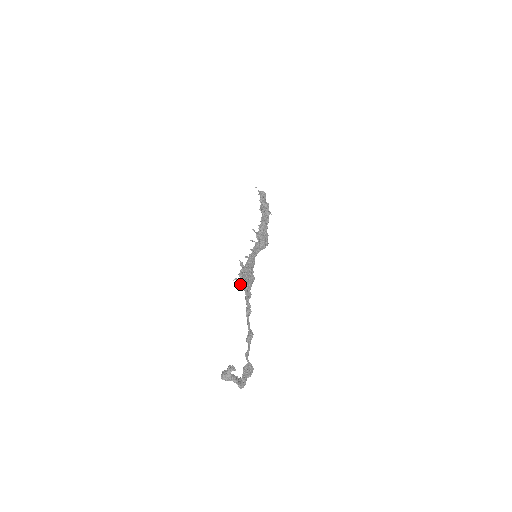
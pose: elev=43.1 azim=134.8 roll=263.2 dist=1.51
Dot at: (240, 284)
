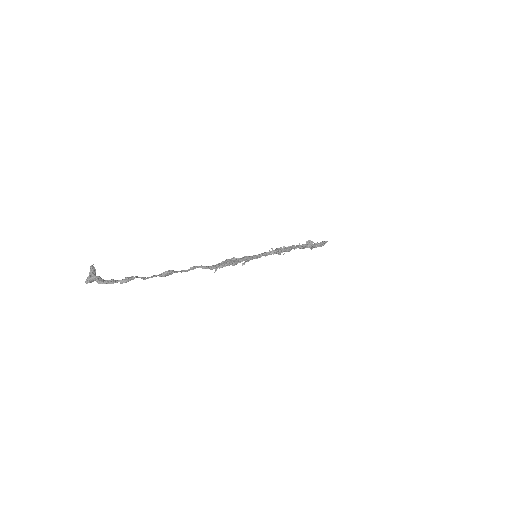
Dot at: occluded
